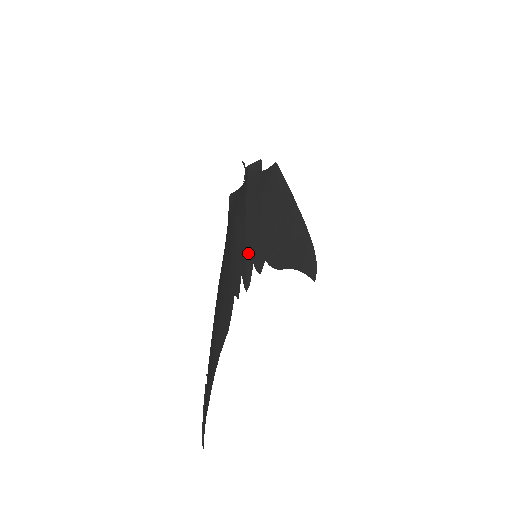
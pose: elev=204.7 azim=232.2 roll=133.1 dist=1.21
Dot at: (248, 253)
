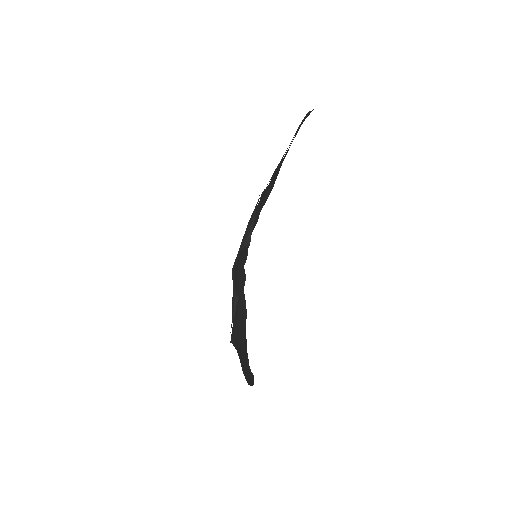
Dot at: occluded
